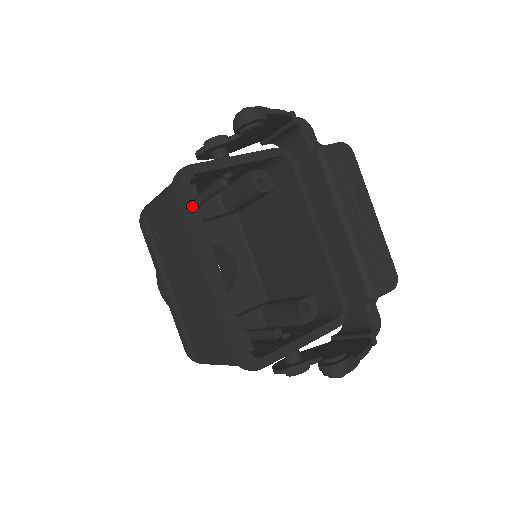
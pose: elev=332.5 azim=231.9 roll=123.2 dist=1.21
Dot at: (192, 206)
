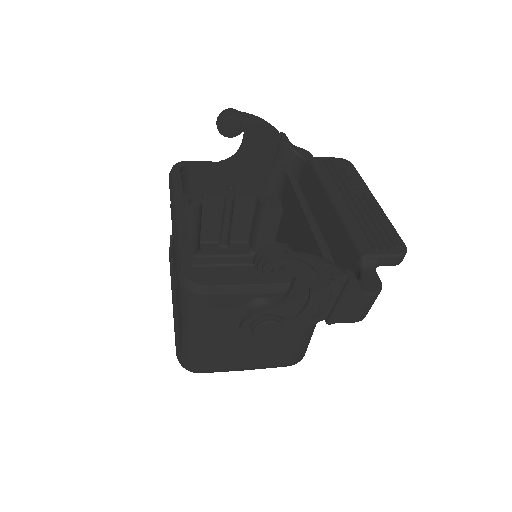
Dot at: (177, 178)
